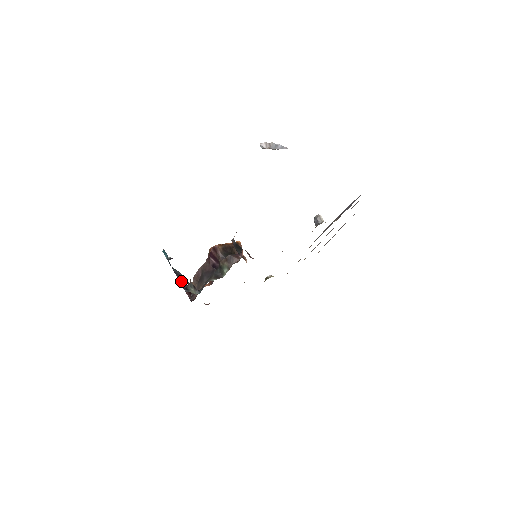
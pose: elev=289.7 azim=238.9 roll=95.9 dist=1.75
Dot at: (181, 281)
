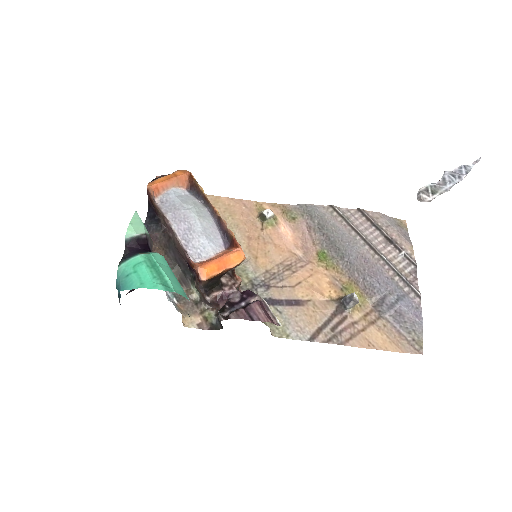
Dot at: occluded
